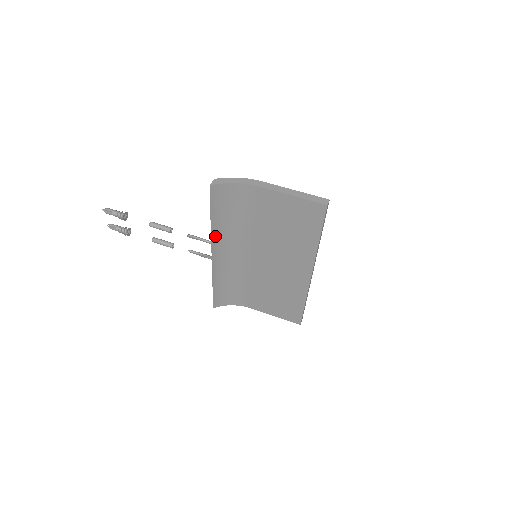
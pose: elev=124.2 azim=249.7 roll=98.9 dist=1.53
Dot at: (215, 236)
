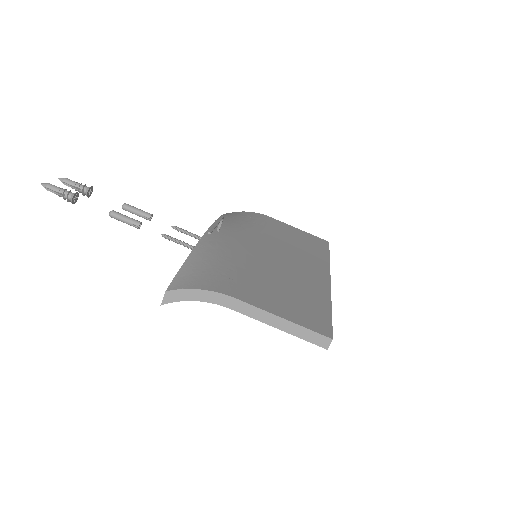
Dot at: occluded
